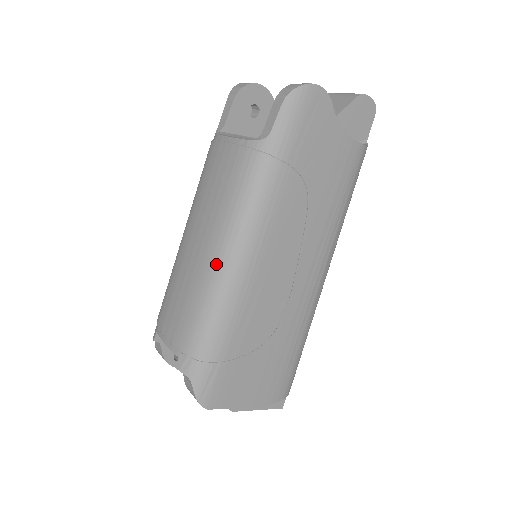
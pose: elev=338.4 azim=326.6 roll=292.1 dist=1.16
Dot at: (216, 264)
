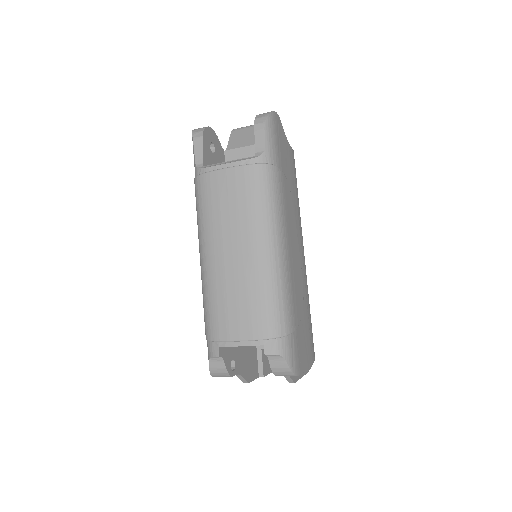
Dot at: (265, 256)
